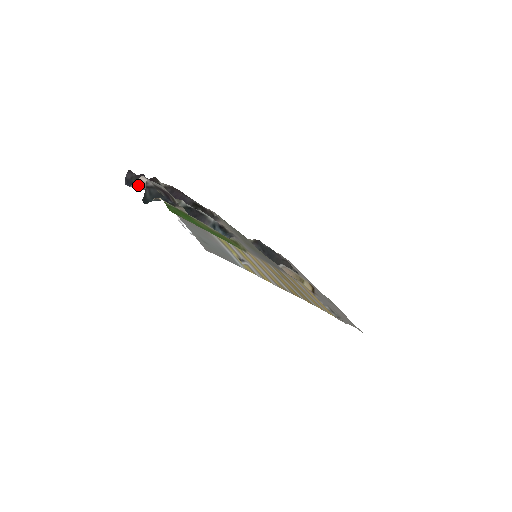
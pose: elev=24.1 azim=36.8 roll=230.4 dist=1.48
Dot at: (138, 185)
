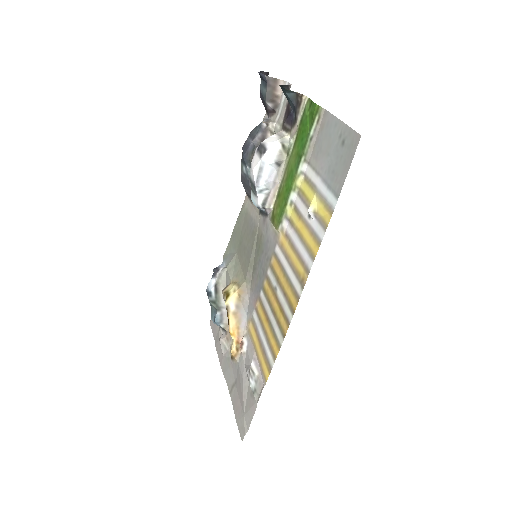
Dot at: (271, 84)
